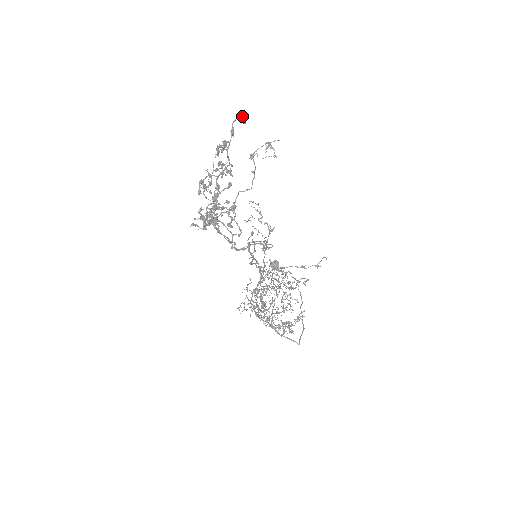
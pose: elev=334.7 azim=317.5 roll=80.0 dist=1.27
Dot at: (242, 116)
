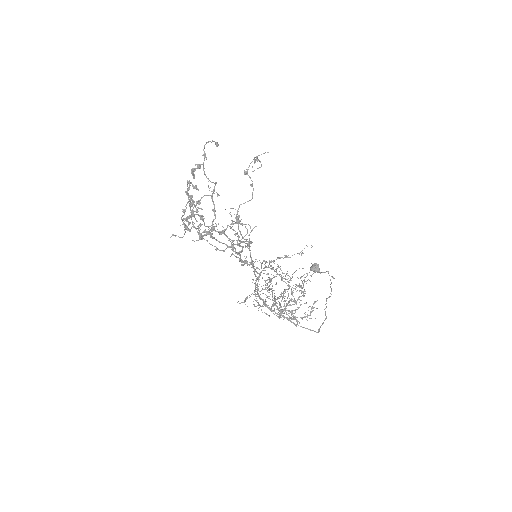
Dot at: (212, 141)
